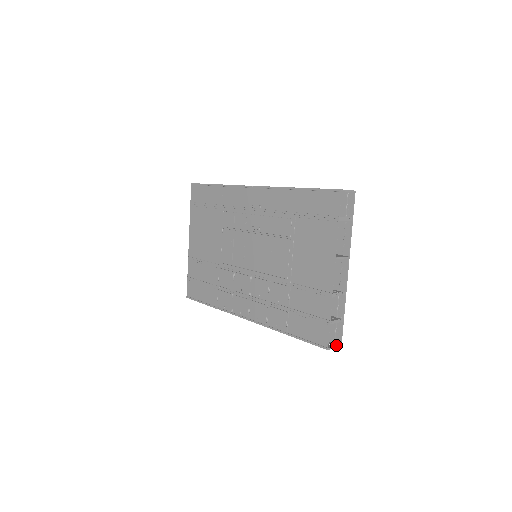
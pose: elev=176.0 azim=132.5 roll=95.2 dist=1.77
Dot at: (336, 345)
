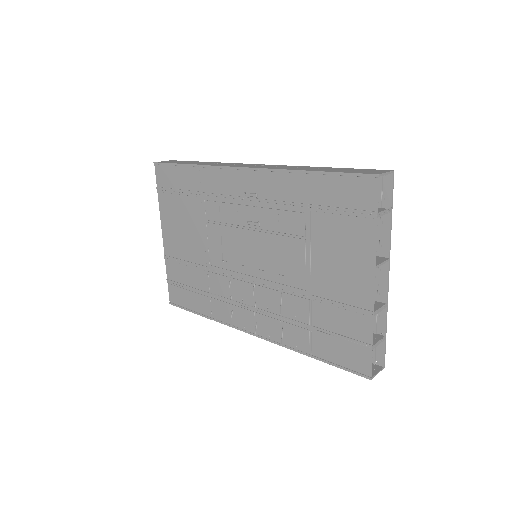
Dot at: (378, 367)
